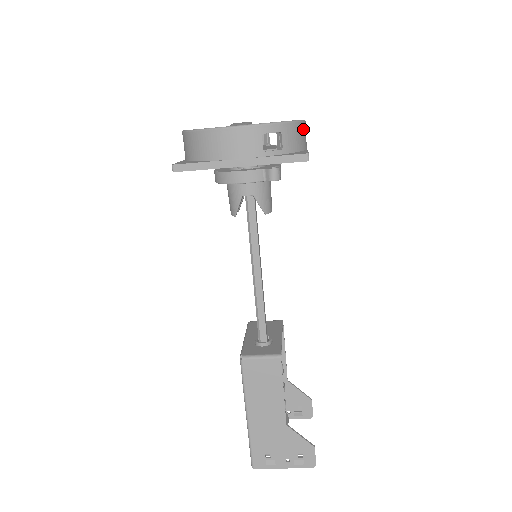
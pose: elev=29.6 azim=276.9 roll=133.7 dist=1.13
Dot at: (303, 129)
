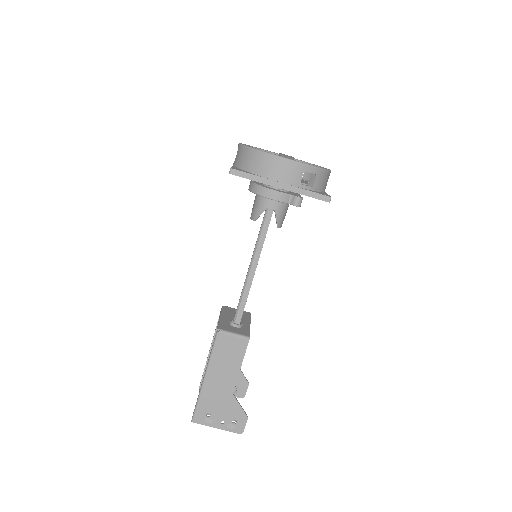
Dot at: occluded
